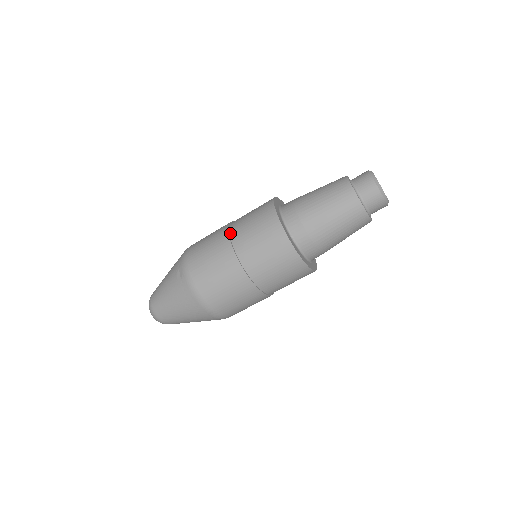
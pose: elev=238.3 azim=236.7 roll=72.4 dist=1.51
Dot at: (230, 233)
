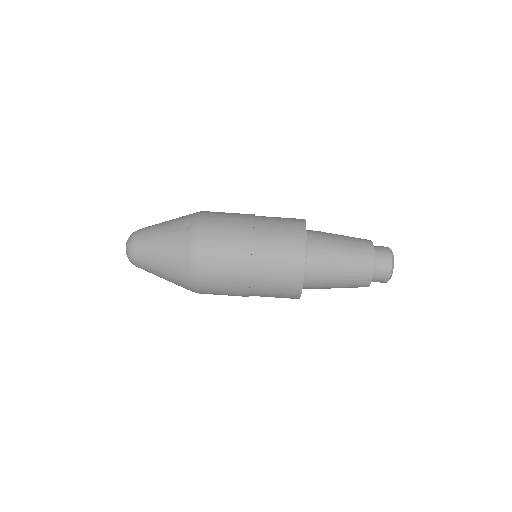
Dot at: (255, 222)
